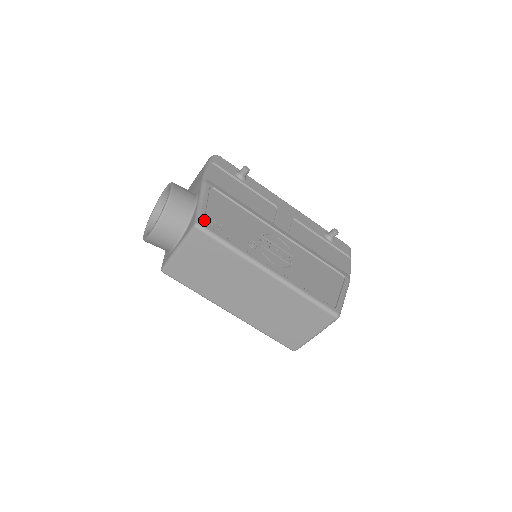
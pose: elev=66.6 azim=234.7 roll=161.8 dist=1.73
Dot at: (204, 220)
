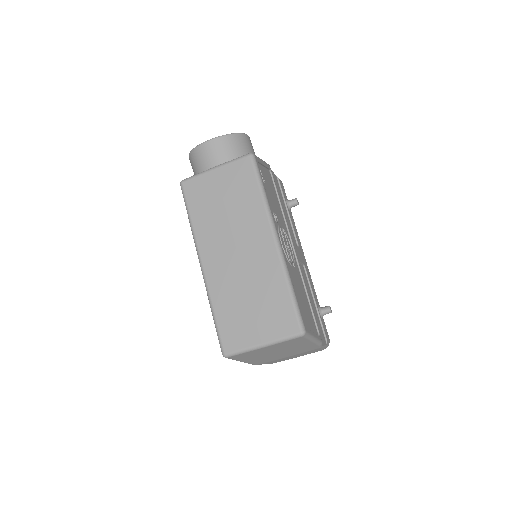
Dot at: occluded
